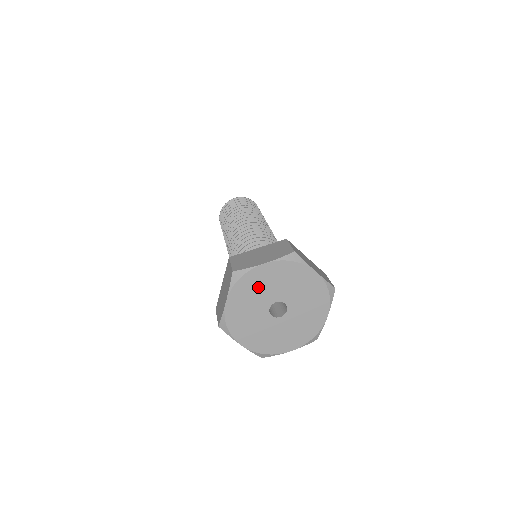
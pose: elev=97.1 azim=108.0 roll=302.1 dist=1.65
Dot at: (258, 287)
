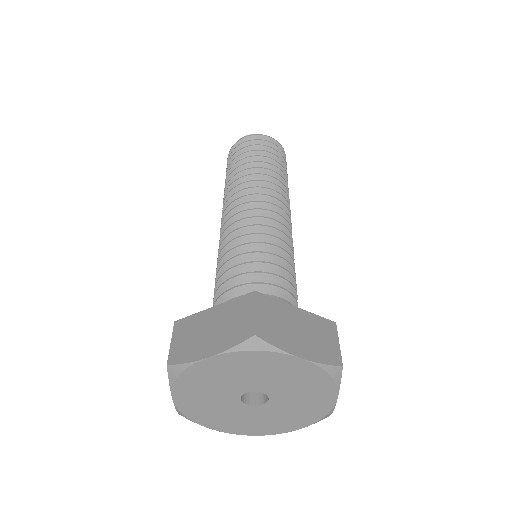
Dot at: (212, 381)
